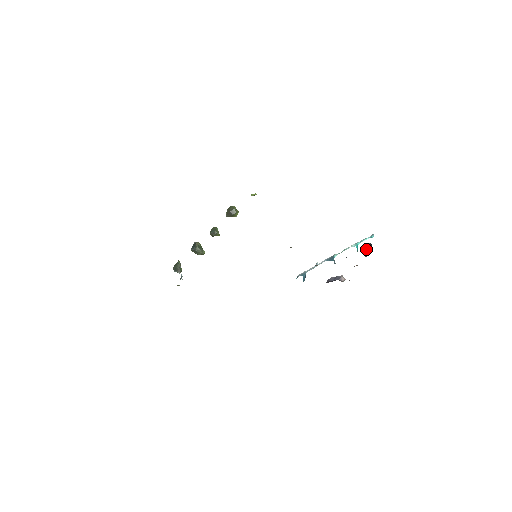
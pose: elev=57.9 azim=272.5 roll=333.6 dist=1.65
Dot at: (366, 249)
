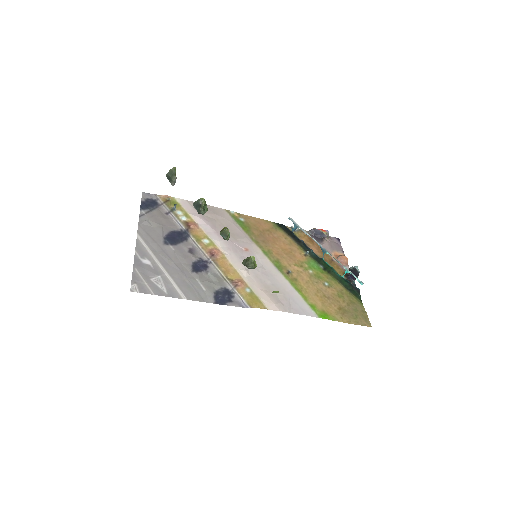
Dot at: (353, 272)
